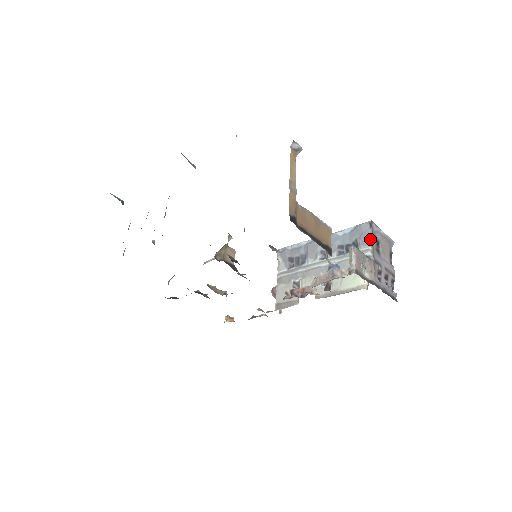
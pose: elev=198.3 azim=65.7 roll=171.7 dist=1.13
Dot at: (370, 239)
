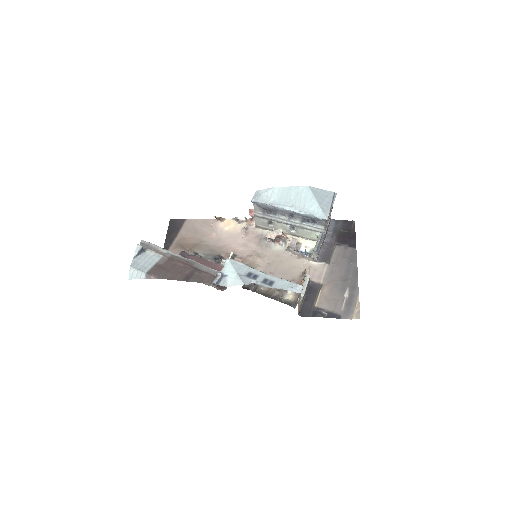
Dot at: (324, 225)
